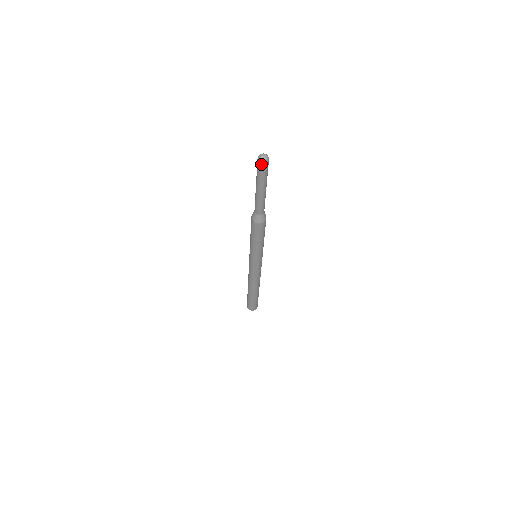
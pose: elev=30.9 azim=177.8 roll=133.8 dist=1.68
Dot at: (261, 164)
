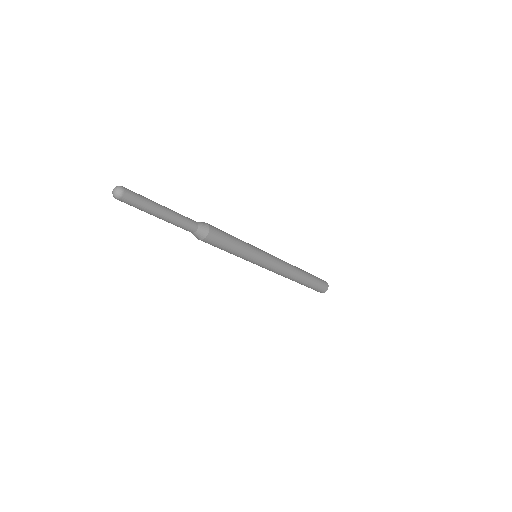
Dot at: (118, 199)
